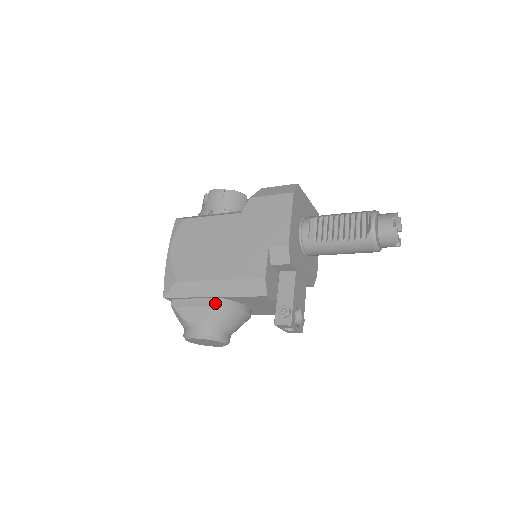
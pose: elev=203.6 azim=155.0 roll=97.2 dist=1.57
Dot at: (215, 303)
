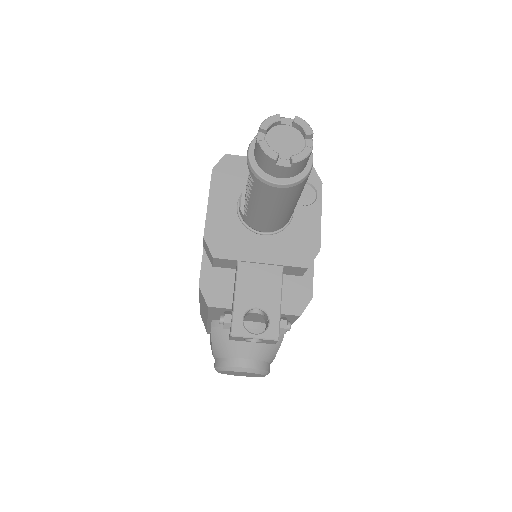
Dot at: occluded
